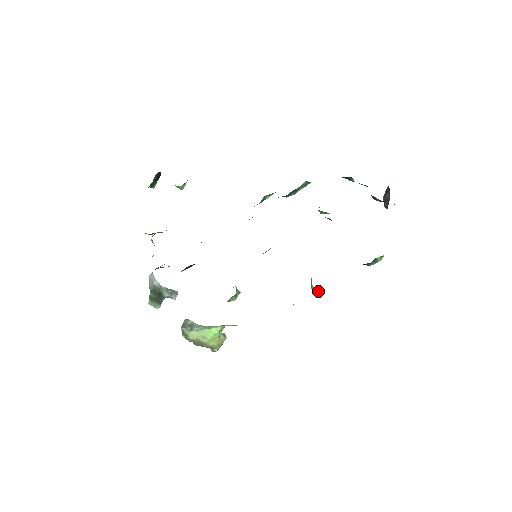
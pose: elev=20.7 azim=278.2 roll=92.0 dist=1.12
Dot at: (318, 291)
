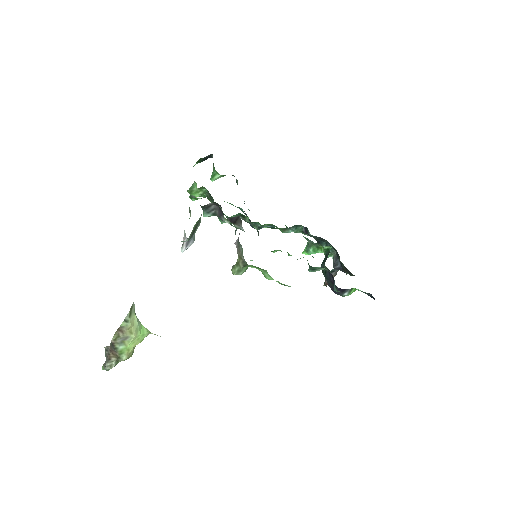
Dot at: occluded
